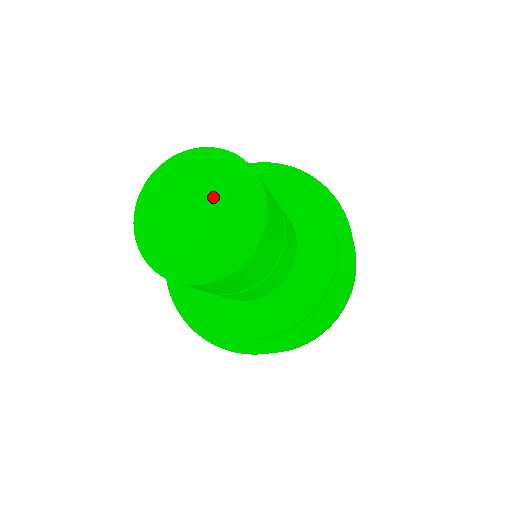
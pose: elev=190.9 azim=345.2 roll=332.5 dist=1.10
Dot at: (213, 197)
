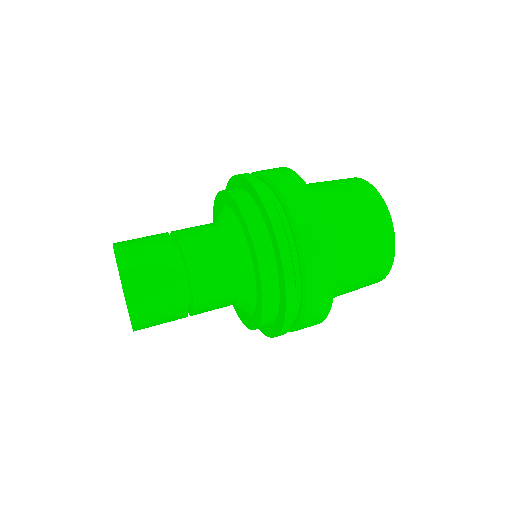
Dot at: occluded
